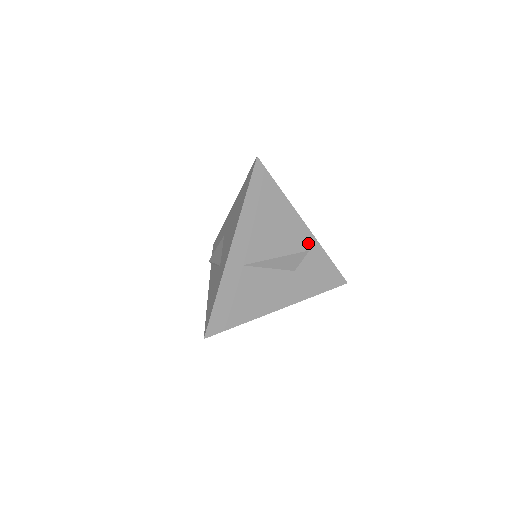
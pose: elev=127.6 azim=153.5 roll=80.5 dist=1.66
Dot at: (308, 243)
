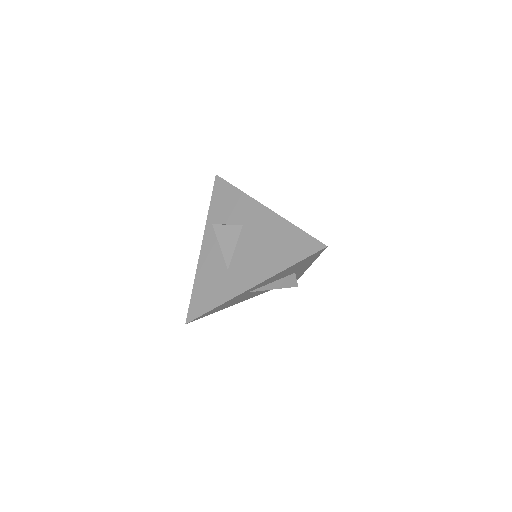
Dot at: (300, 272)
